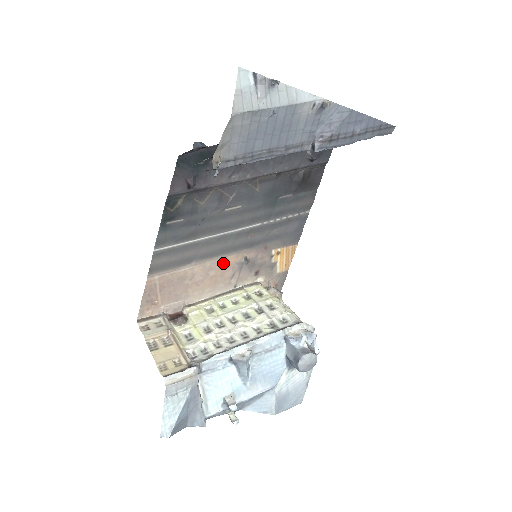
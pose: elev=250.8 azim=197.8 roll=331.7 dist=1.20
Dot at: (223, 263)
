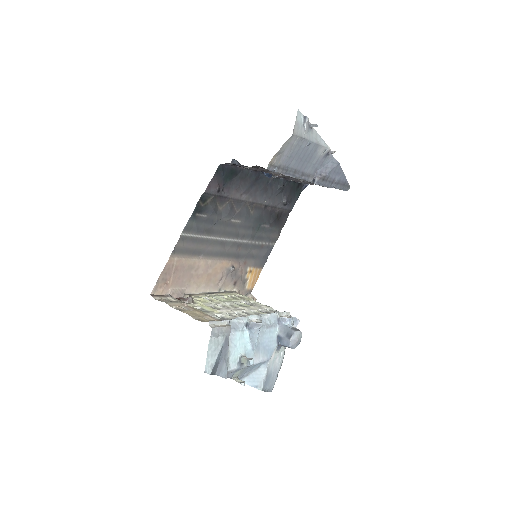
Dot at: (219, 265)
